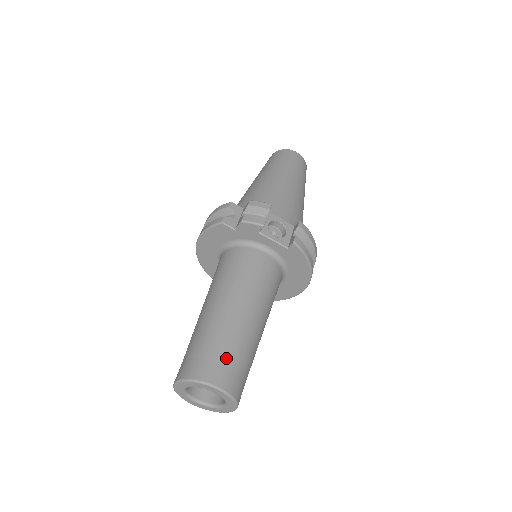
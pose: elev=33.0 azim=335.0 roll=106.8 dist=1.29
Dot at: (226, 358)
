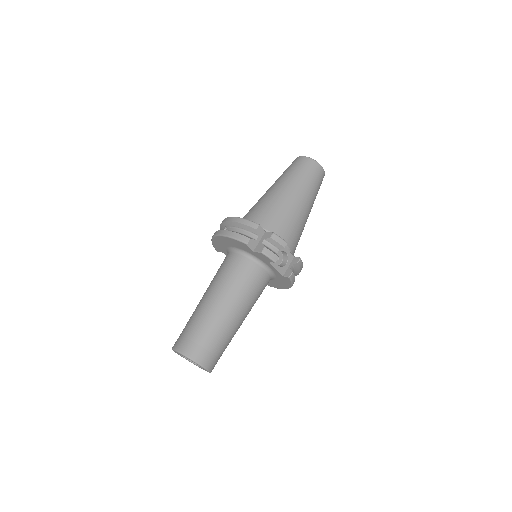
Dot at: (215, 349)
